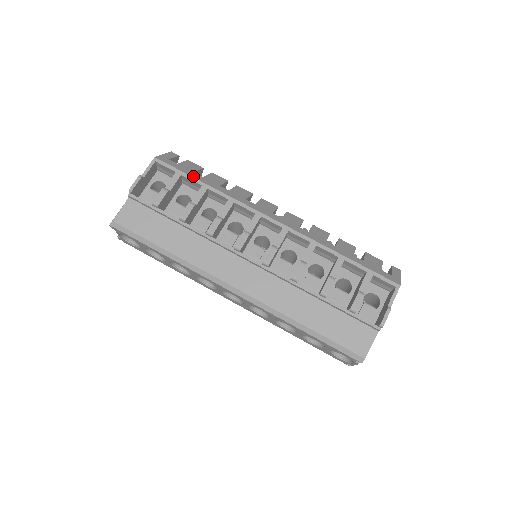
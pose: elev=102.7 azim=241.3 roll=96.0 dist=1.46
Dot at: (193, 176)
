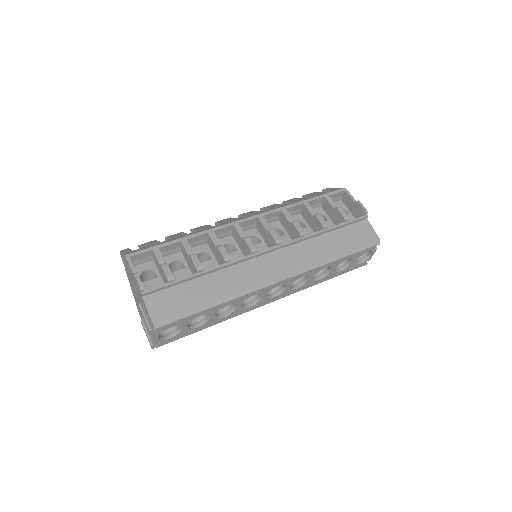
Dot at: (167, 242)
